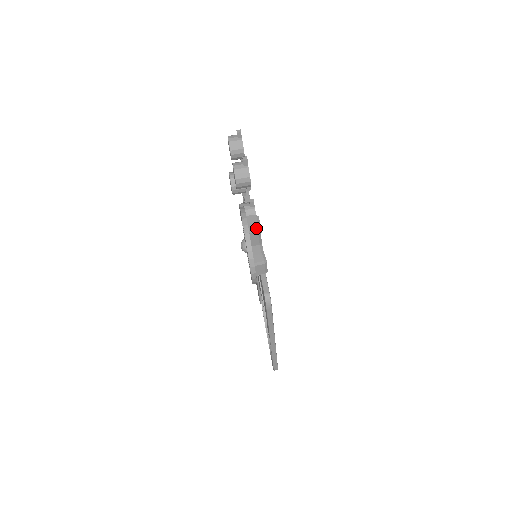
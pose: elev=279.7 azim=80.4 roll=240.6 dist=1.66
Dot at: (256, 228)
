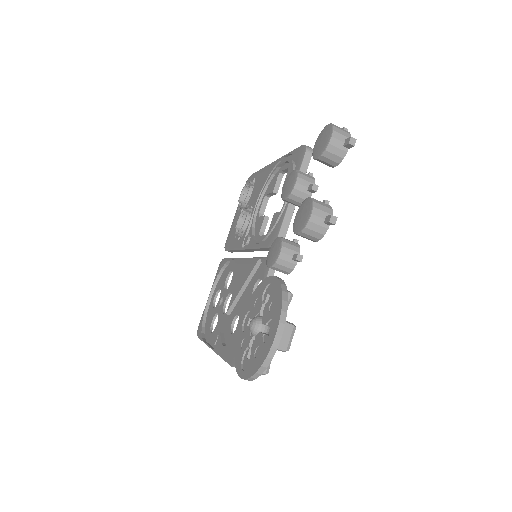
Dot at: (284, 348)
